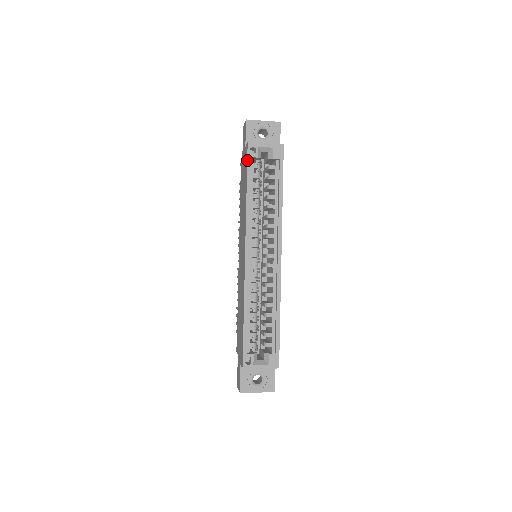
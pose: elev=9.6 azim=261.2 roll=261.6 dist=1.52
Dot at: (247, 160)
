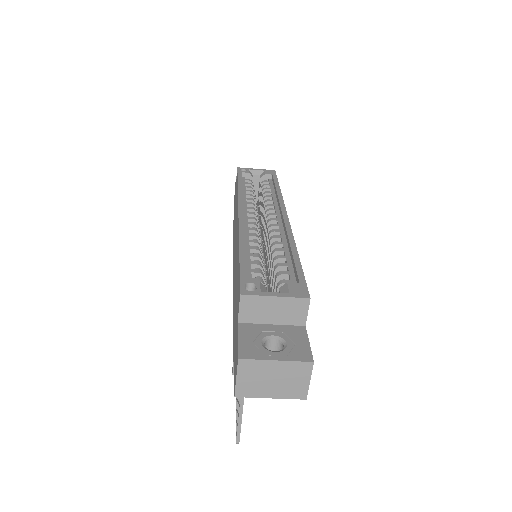
Dot at: (237, 173)
